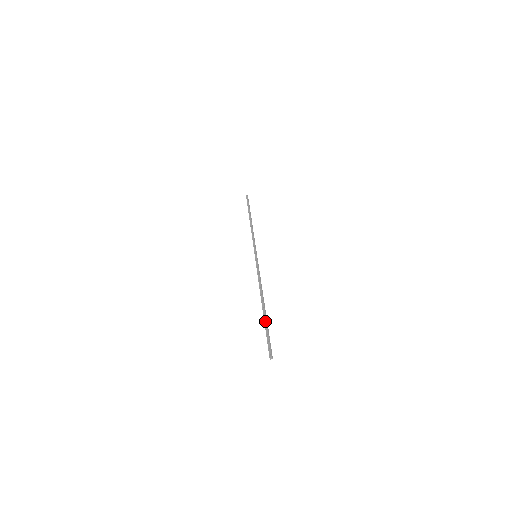
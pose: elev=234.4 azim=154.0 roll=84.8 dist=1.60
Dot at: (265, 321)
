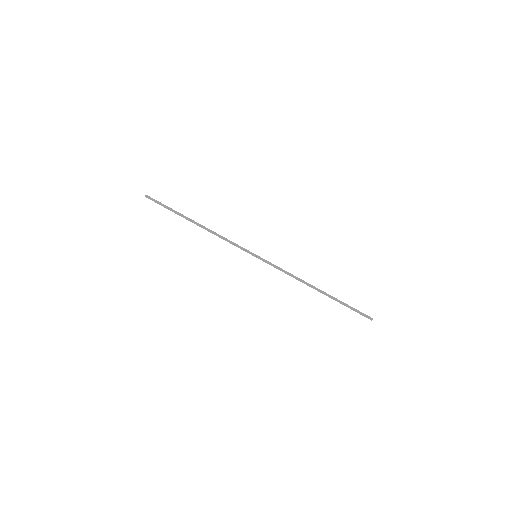
Dot at: (338, 300)
